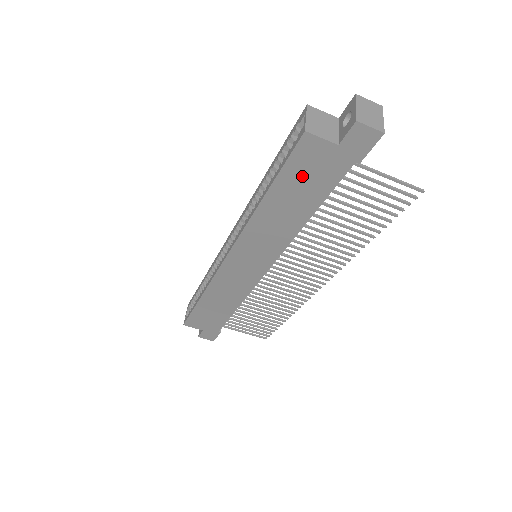
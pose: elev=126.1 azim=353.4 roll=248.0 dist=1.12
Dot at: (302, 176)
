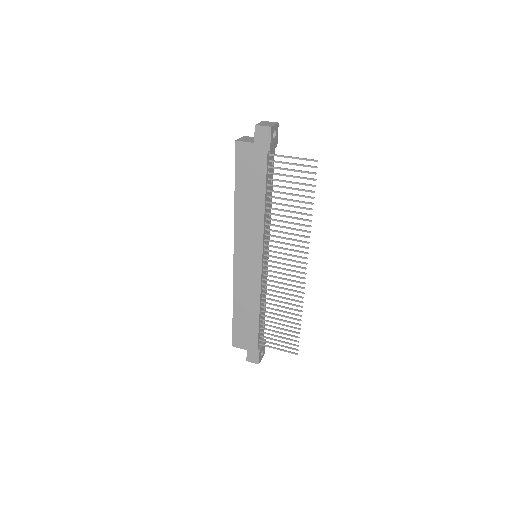
Dot at: (247, 171)
